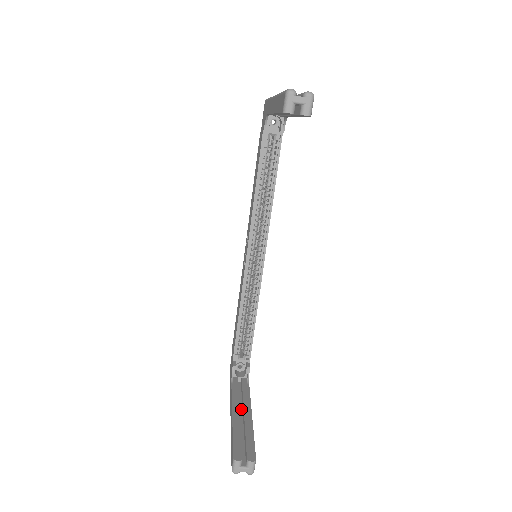
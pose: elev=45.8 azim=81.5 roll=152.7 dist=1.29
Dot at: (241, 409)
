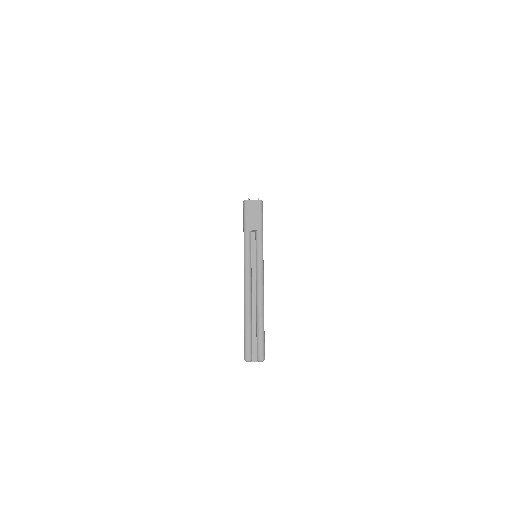
Dot at: occluded
